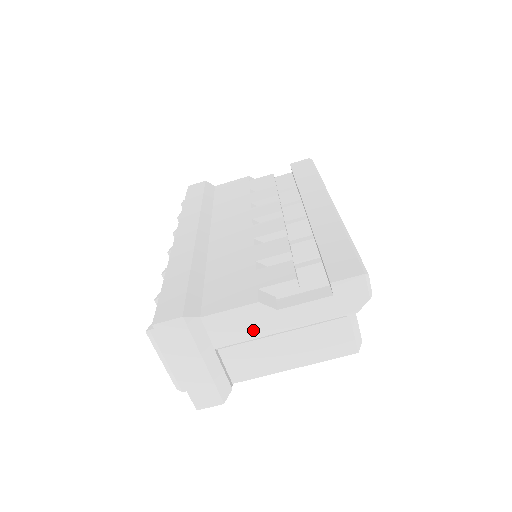
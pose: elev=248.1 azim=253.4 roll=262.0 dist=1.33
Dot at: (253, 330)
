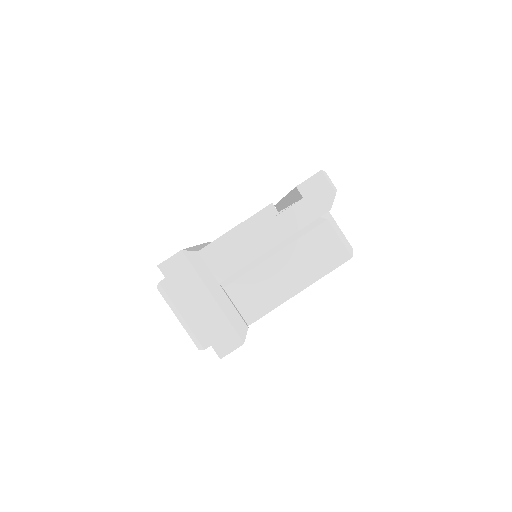
Dot at: (247, 253)
